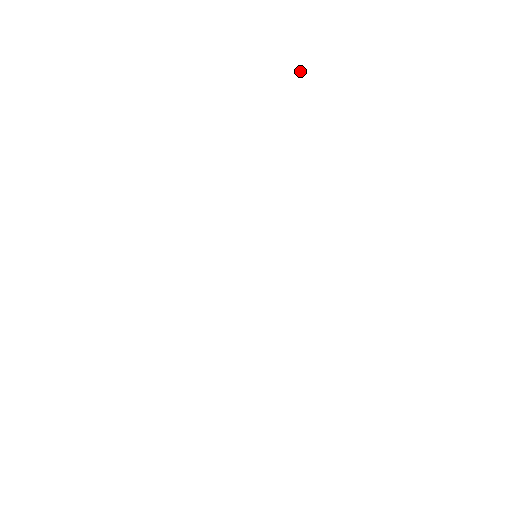
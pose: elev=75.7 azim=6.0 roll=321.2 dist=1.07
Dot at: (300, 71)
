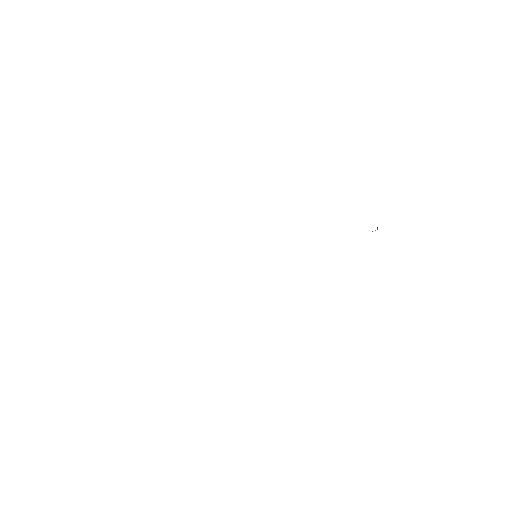
Dot at: (377, 229)
